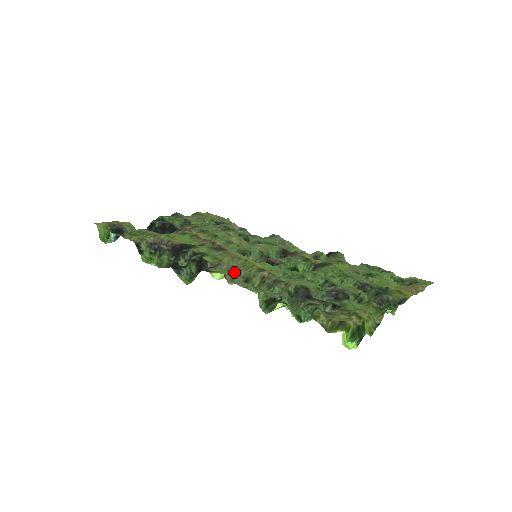
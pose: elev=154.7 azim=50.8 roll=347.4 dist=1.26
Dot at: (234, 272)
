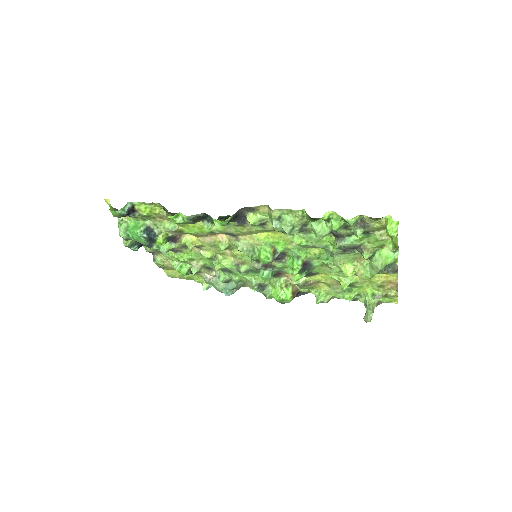
Dot at: (268, 217)
